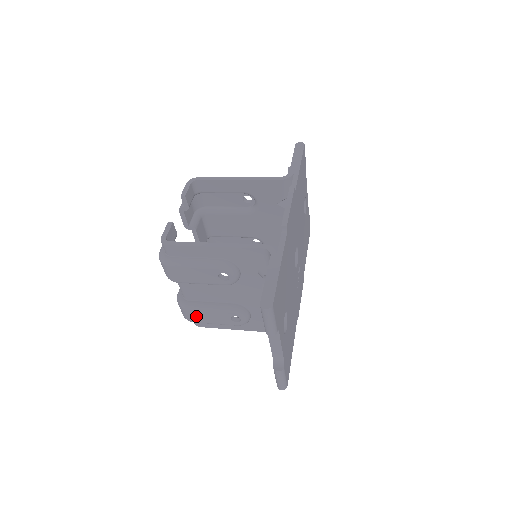
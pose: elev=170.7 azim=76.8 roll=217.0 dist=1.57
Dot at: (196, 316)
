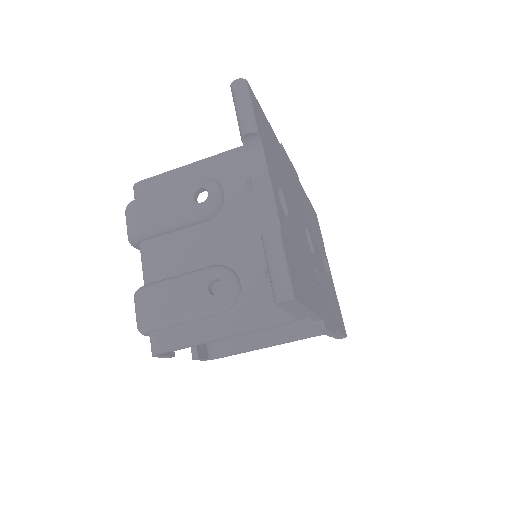
Dot at: (156, 304)
